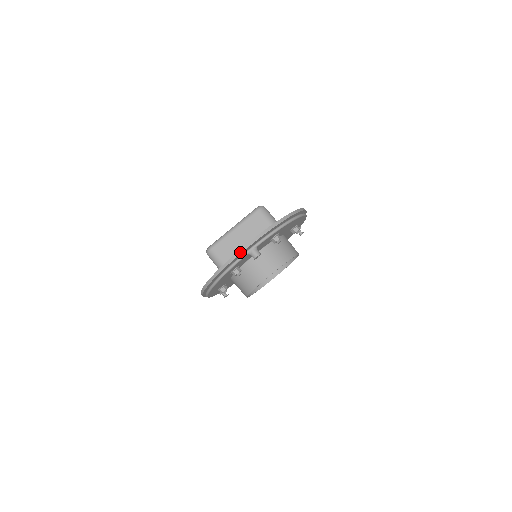
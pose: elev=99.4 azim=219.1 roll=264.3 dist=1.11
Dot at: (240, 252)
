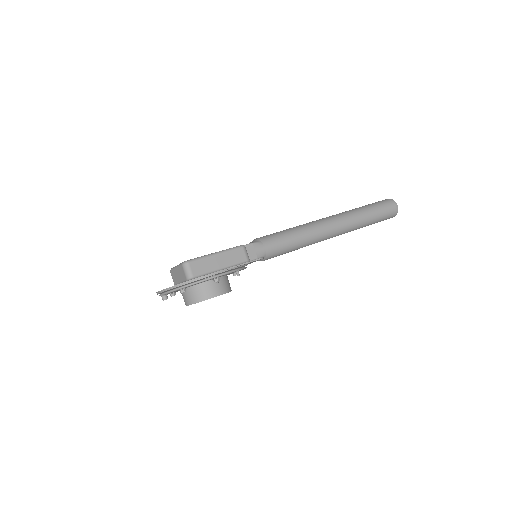
Dot at: (157, 293)
